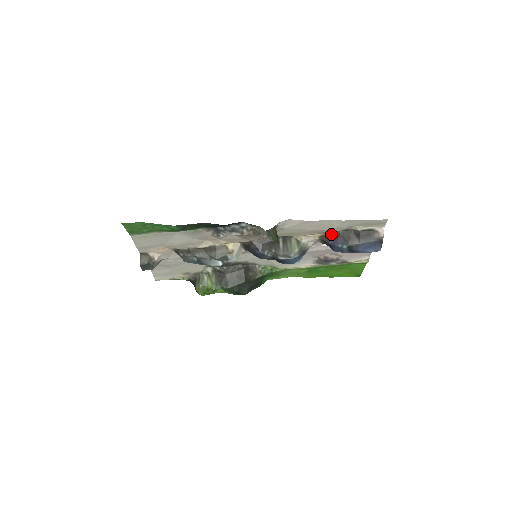
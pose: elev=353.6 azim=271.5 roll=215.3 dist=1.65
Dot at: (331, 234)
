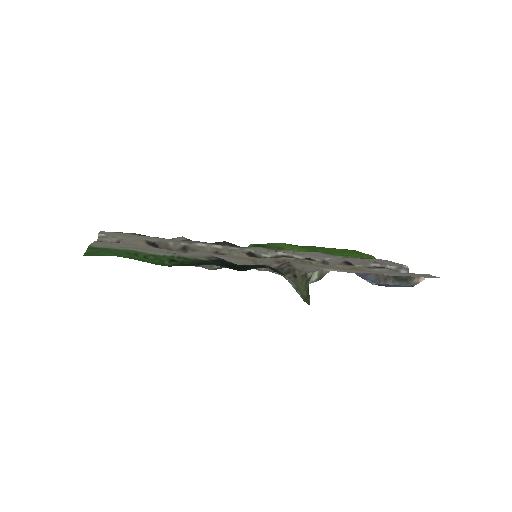
Dot at: (364, 268)
